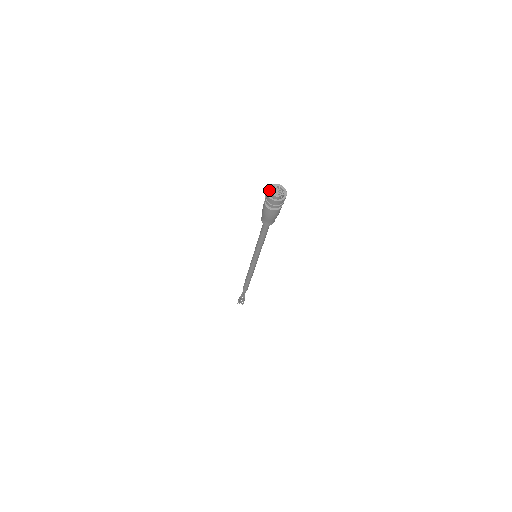
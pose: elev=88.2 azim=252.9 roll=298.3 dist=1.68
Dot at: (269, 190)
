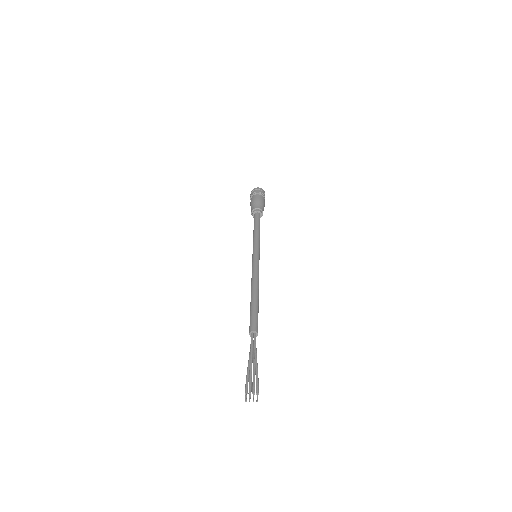
Dot at: occluded
